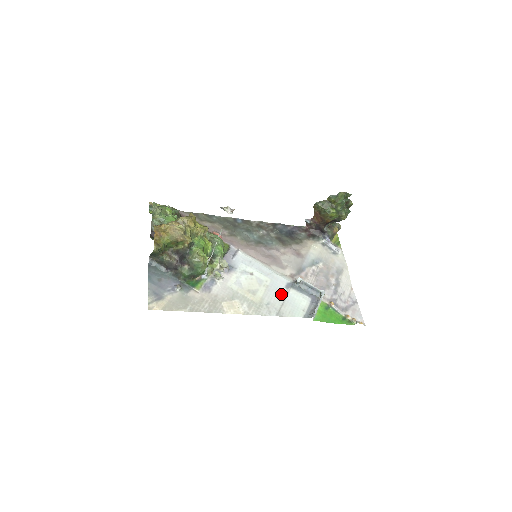
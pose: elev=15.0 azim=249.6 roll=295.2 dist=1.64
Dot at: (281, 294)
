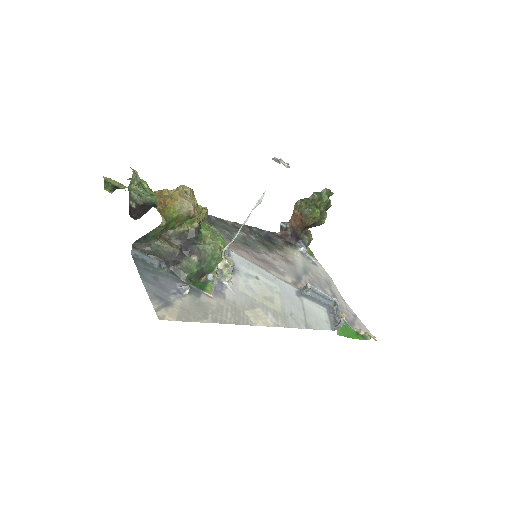
Dot at: (297, 303)
